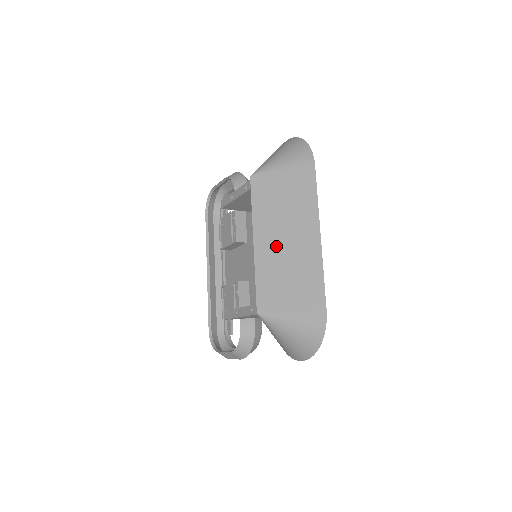
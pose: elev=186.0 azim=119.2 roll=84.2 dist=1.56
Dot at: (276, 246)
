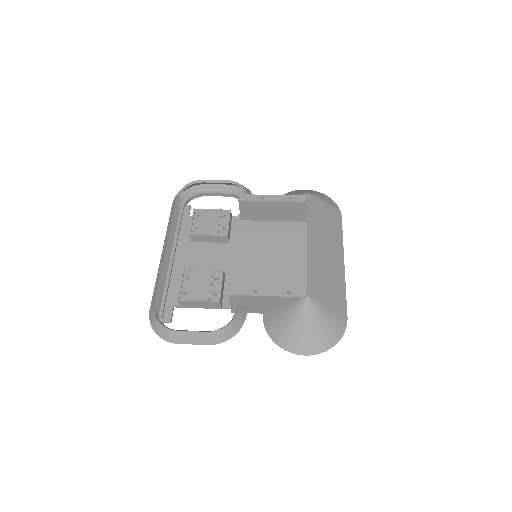
Dot at: (321, 252)
